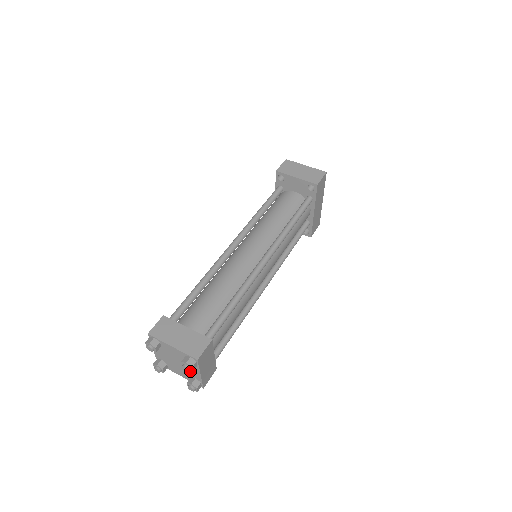
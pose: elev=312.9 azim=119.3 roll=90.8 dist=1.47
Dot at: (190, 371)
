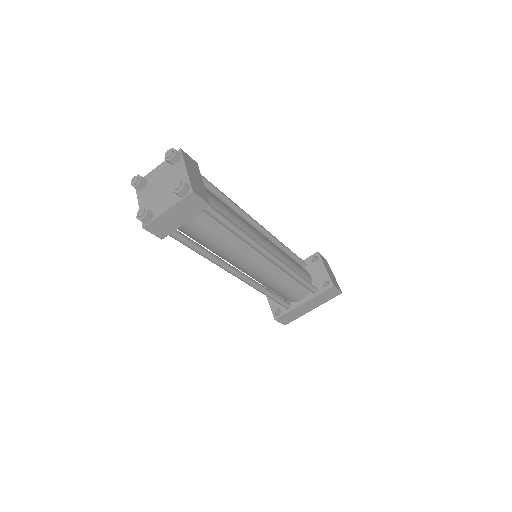
Dot at: (161, 202)
